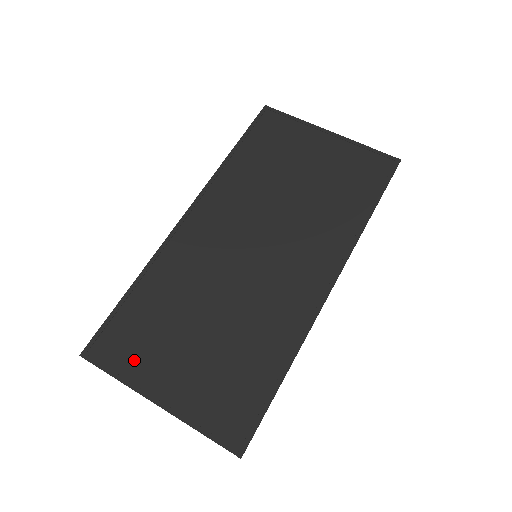
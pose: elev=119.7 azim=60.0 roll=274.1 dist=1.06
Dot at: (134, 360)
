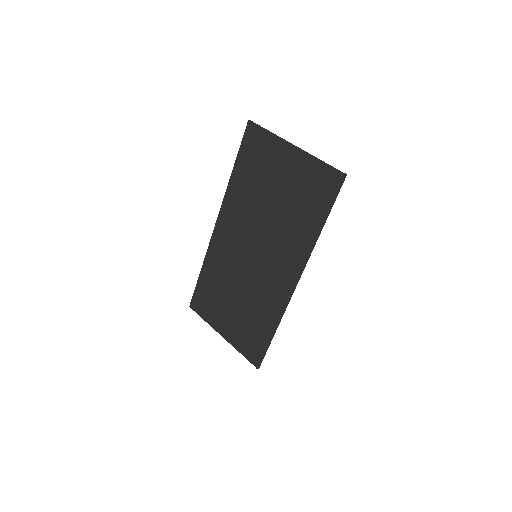
Dot at: (210, 313)
